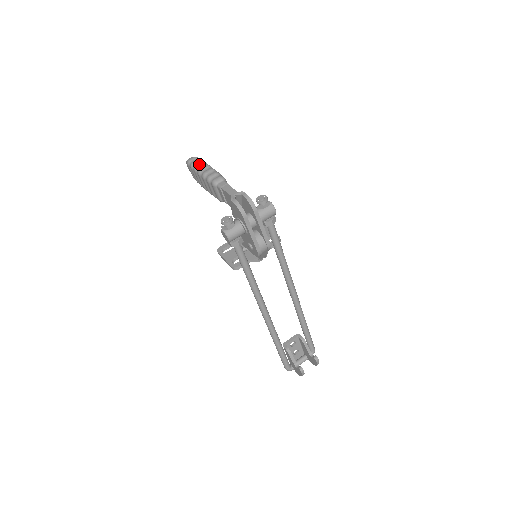
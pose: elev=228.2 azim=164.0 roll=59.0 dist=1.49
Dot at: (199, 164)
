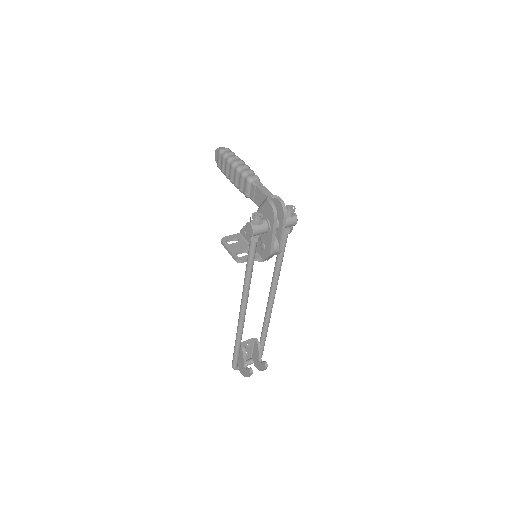
Dot at: (234, 156)
